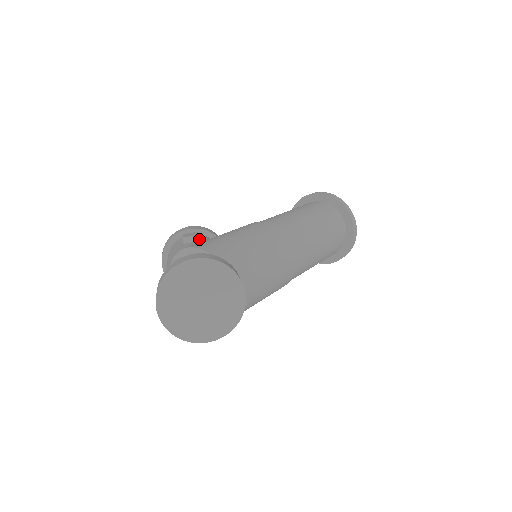
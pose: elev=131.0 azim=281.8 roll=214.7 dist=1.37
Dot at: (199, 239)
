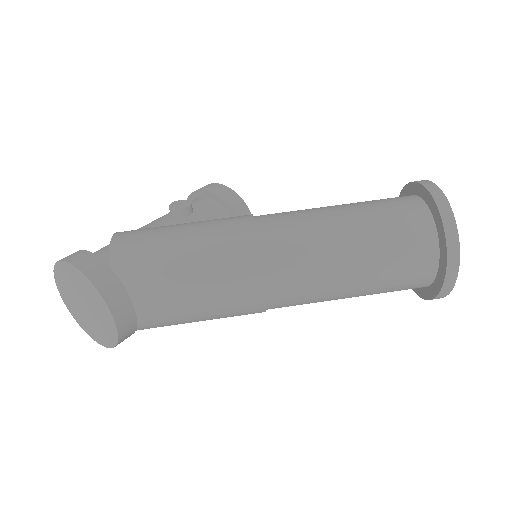
Dot at: (182, 214)
